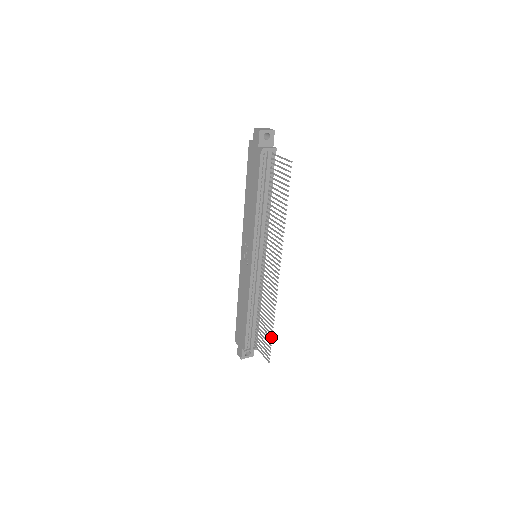
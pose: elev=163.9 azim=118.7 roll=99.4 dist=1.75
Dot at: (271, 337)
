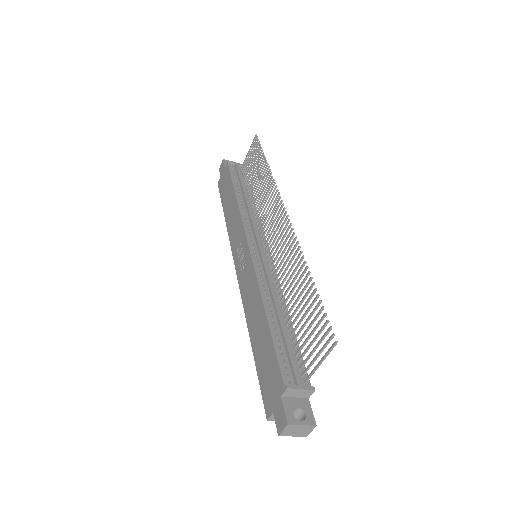
Dot at: (316, 296)
